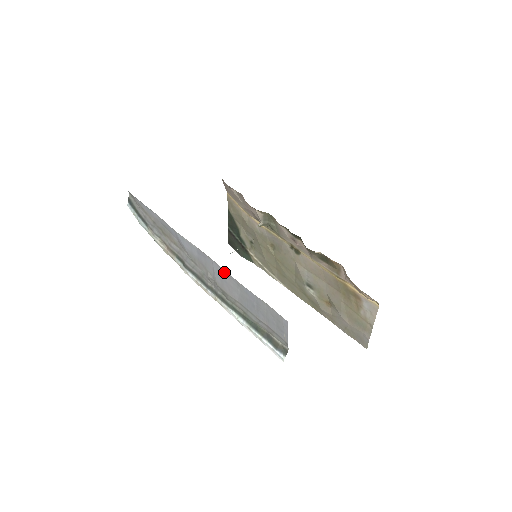
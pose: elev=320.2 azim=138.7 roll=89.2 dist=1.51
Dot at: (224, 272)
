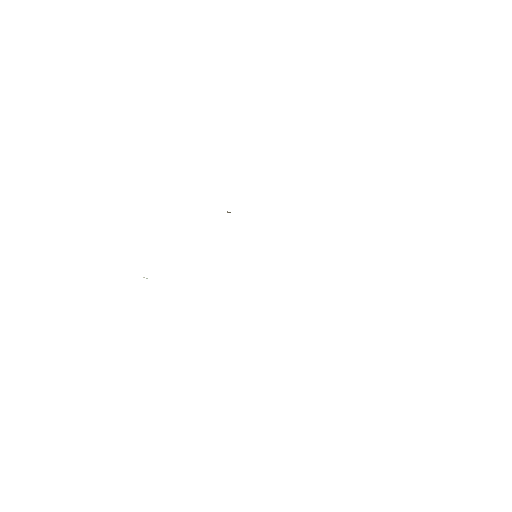
Dot at: occluded
